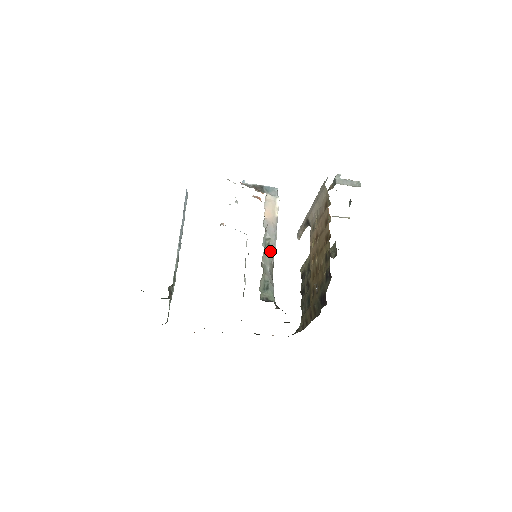
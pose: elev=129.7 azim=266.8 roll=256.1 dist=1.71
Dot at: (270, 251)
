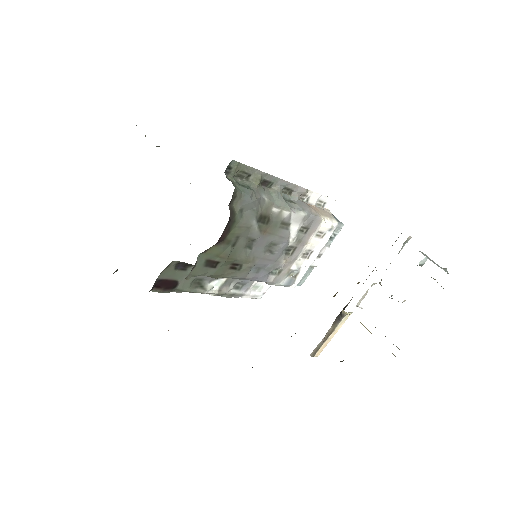
Dot at: (284, 199)
